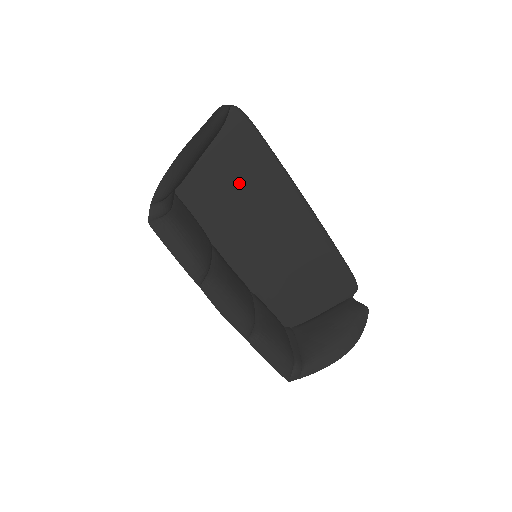
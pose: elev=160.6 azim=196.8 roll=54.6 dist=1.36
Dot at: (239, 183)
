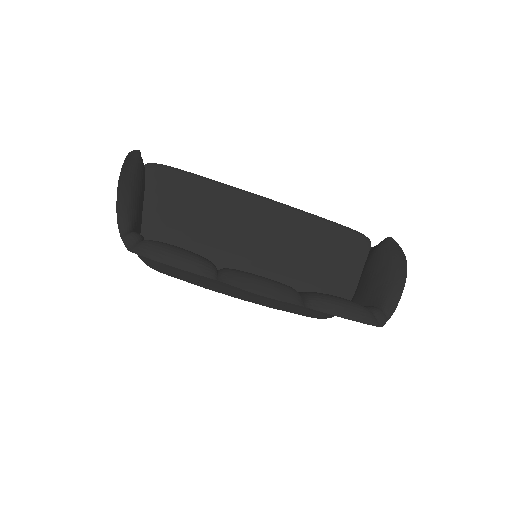
Dot at: (195, 214)
